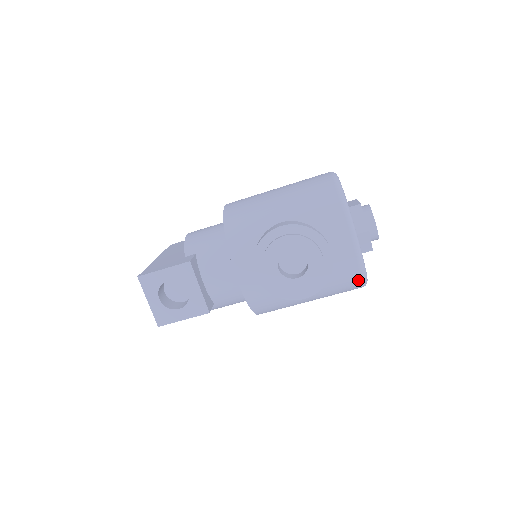
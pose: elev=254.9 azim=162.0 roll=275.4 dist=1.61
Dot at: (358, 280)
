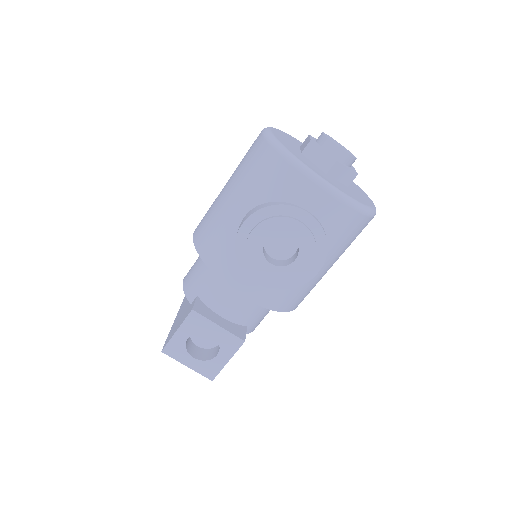
Dot at: (359, 217)
